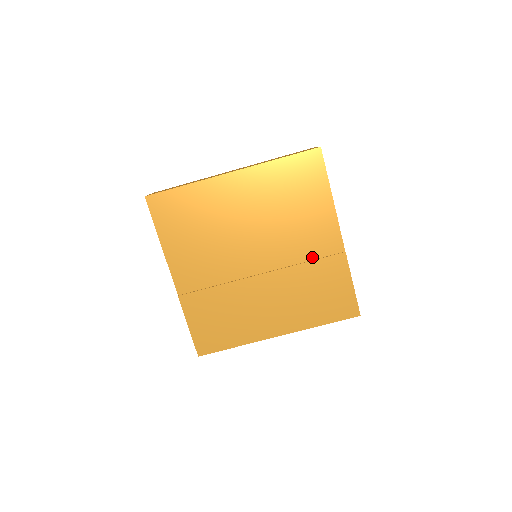
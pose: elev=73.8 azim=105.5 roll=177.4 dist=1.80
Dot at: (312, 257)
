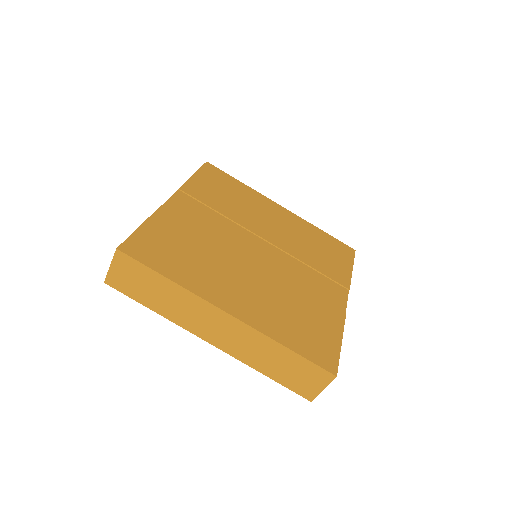
Dot at: (311, 292)
